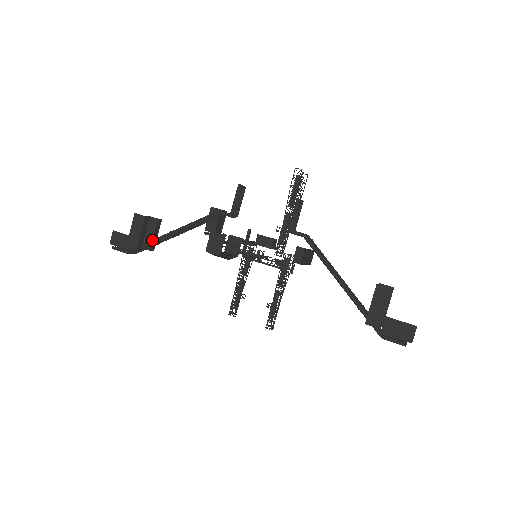
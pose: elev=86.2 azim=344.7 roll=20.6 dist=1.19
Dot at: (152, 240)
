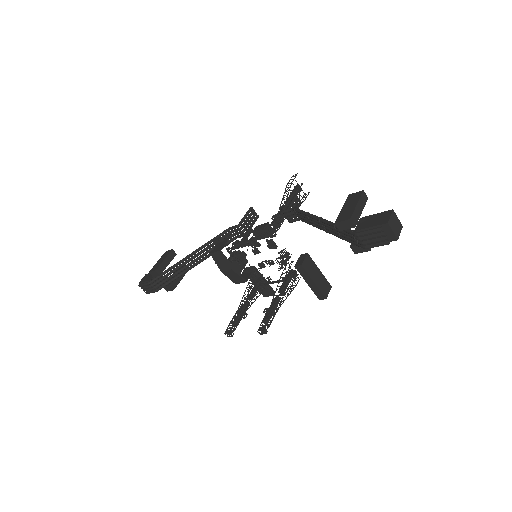
Dot at: (171, 266)
